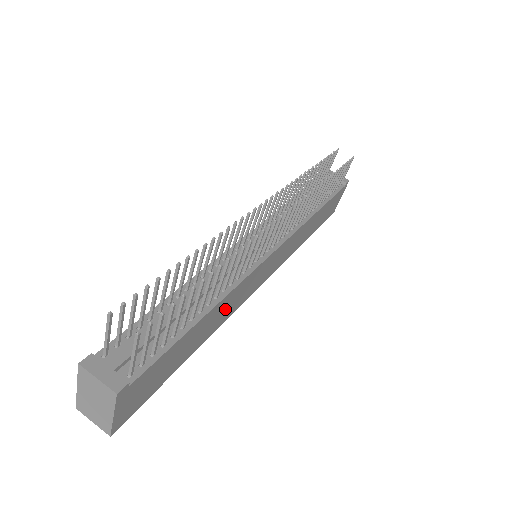
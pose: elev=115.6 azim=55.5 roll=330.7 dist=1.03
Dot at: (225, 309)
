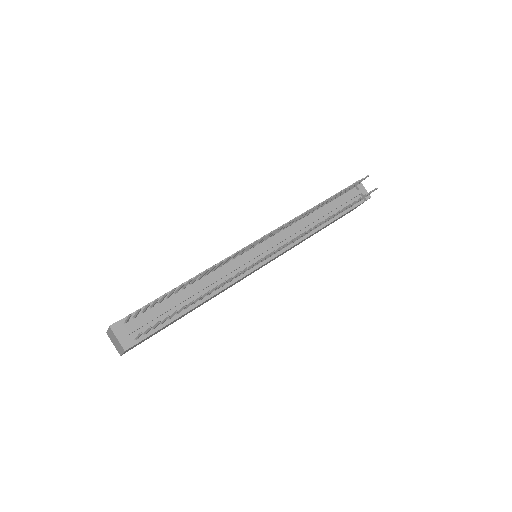
Dot at: (215, 295)
